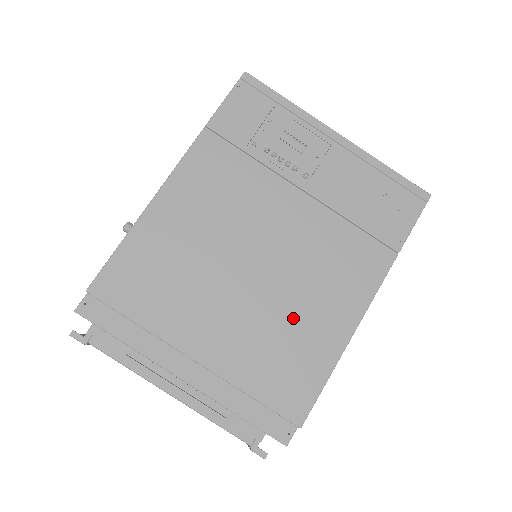
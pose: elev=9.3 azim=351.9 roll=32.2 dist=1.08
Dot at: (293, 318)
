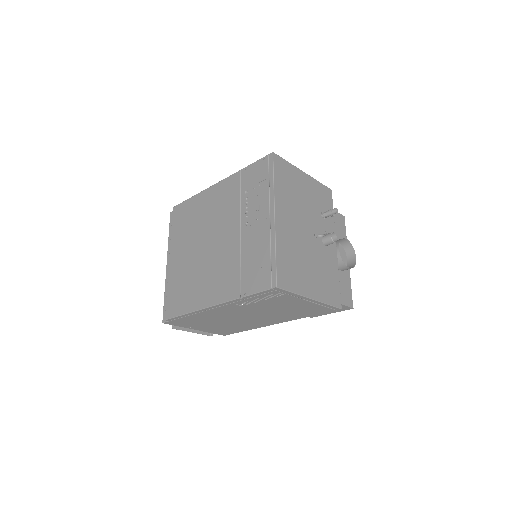
Dot at: (195, 279)
